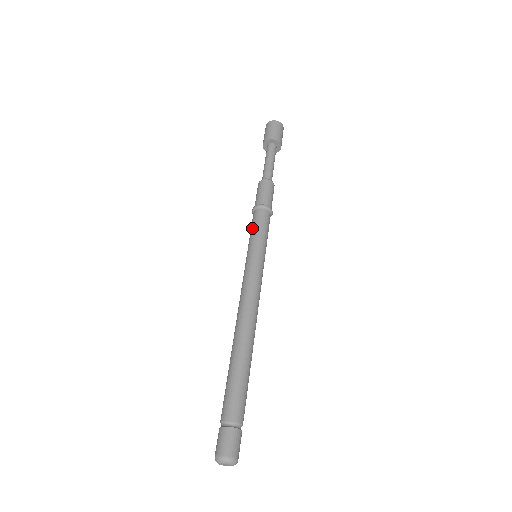
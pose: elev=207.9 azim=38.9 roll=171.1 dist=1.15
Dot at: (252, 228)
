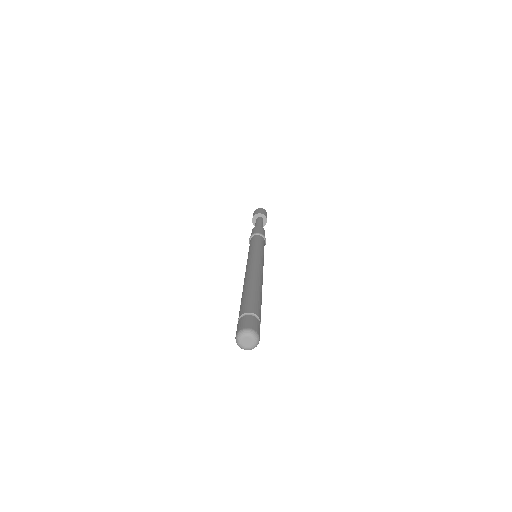
Dot at: (254, 241)
